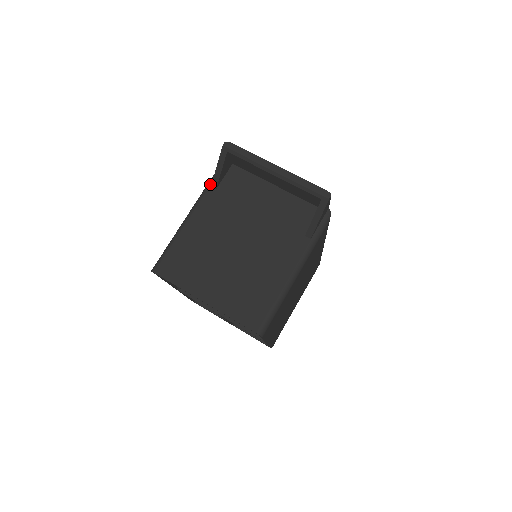
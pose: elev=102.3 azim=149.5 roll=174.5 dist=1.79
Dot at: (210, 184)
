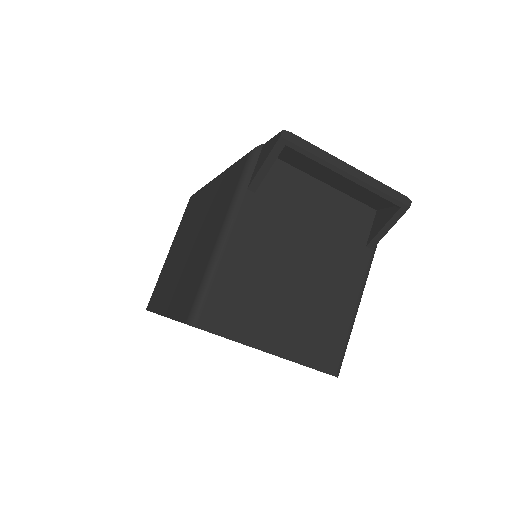
Dot at: (245, 186)
